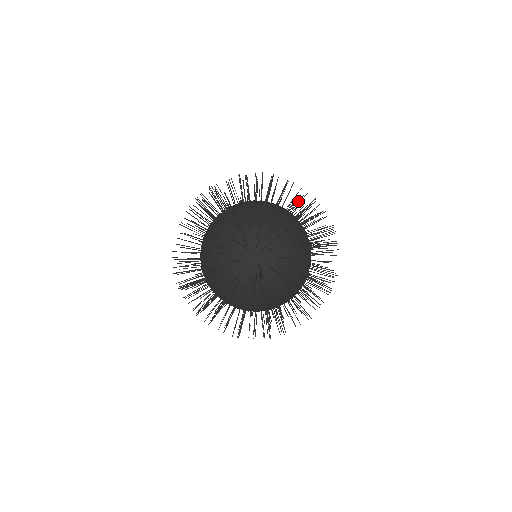
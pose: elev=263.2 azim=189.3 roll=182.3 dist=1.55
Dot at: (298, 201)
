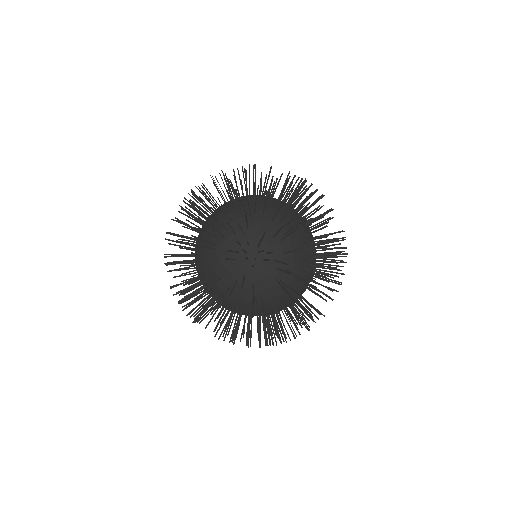
Dot at: (310, 197)
